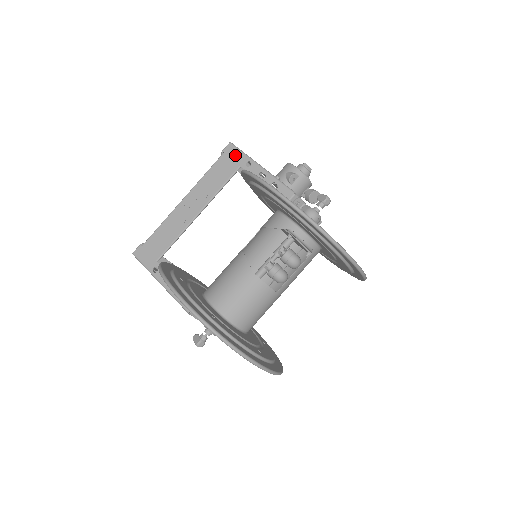
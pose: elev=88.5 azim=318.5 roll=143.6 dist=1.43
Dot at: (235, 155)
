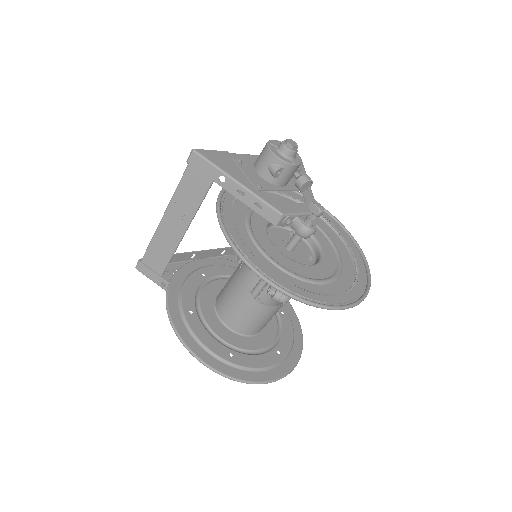
Dot at: (203, 167)
